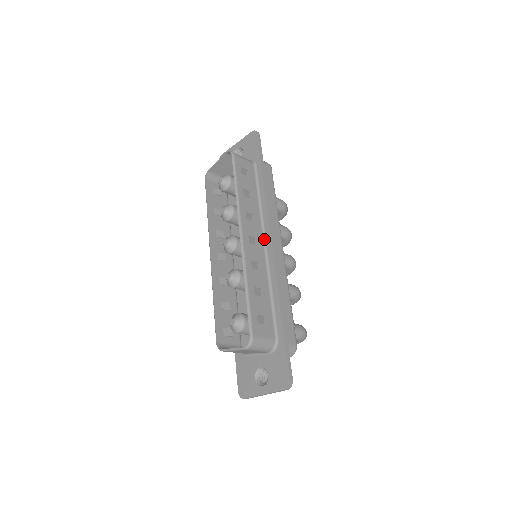
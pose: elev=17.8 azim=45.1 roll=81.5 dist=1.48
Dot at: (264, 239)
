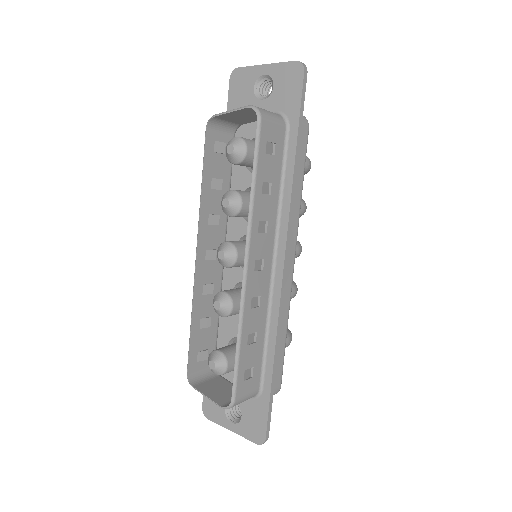
Dot at: (274, 256)
